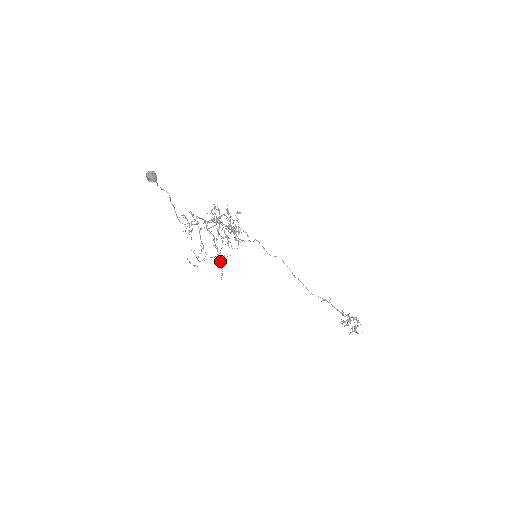
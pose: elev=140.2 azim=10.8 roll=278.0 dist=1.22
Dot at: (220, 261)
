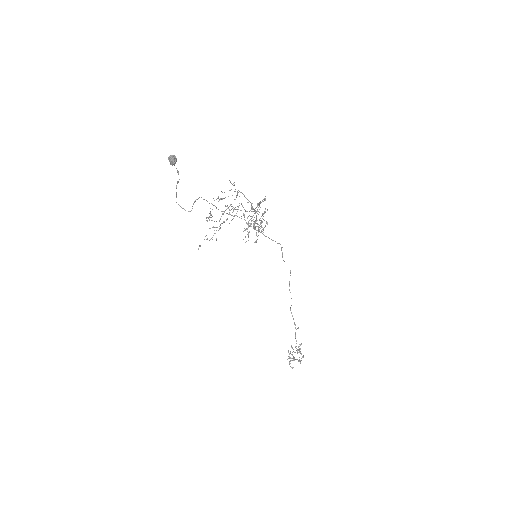
Dot at: occluded
